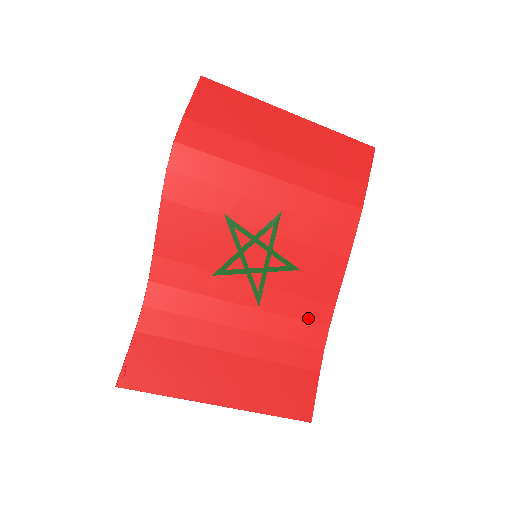
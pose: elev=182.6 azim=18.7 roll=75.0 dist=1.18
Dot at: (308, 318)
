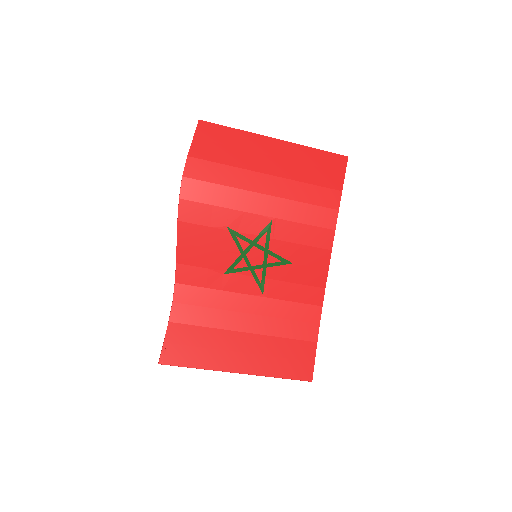
Dot at: (304, 300)
